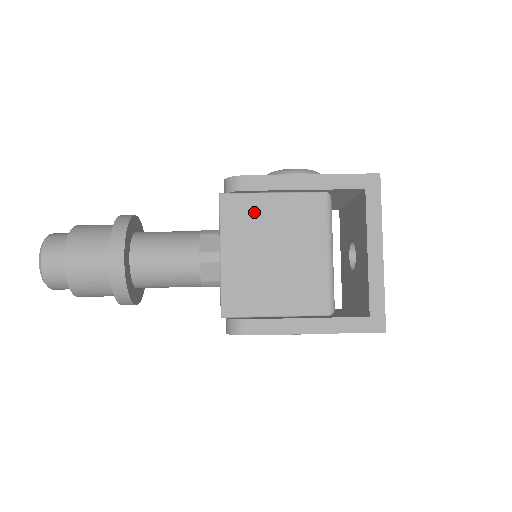
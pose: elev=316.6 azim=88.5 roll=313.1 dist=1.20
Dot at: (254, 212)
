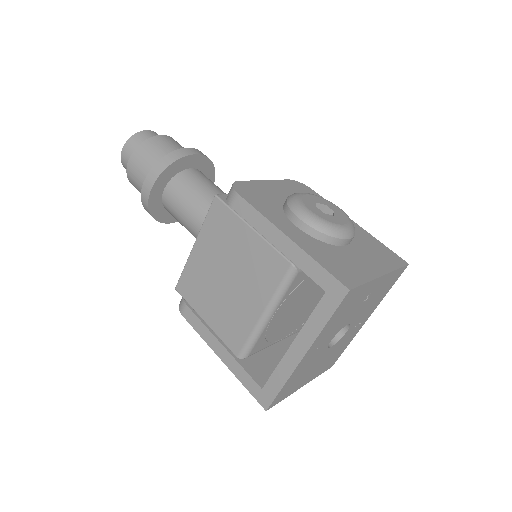
Dot at: (230, 232)
